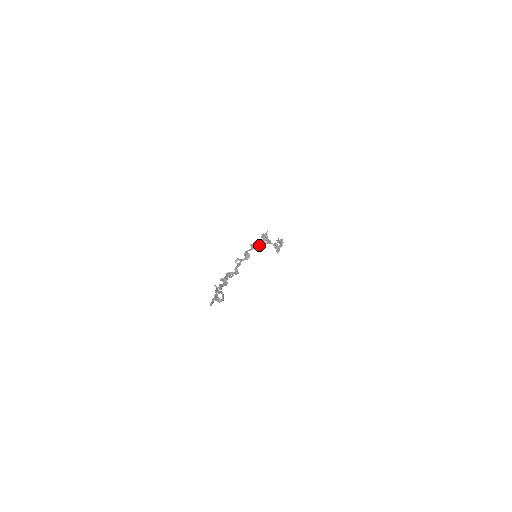
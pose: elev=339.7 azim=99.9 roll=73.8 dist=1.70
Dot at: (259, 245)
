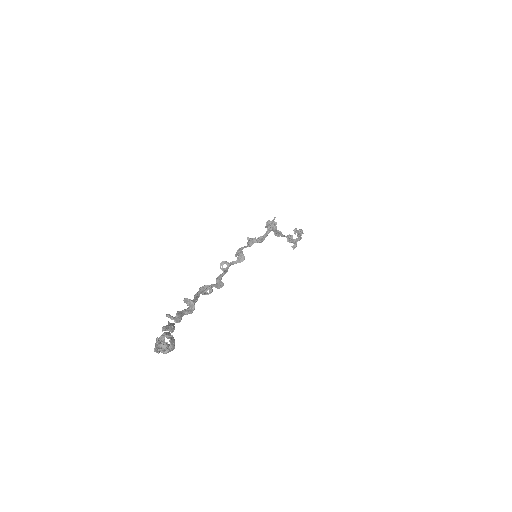
Dot at: (261, 239)
